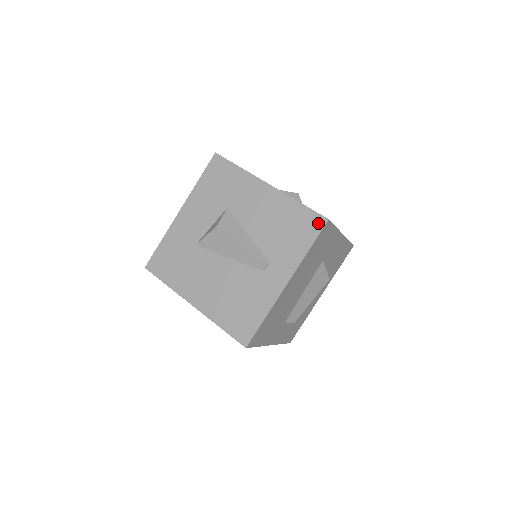
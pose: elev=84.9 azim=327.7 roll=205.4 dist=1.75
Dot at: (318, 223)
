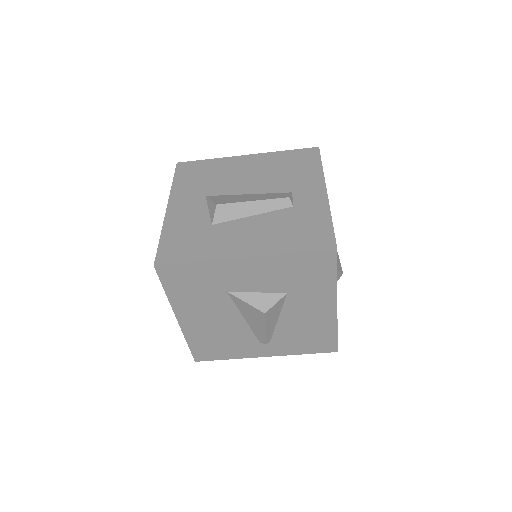
Dot at: (329, 349)
